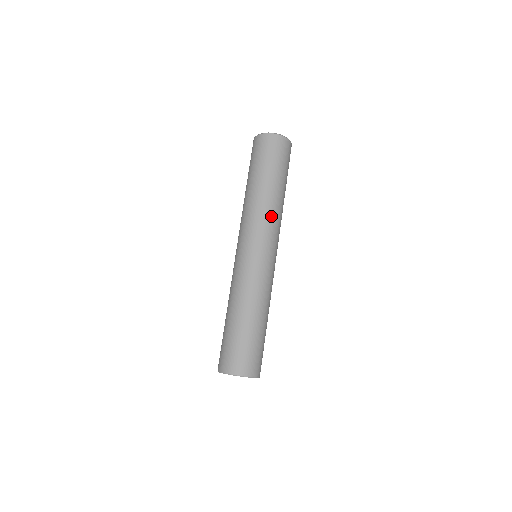
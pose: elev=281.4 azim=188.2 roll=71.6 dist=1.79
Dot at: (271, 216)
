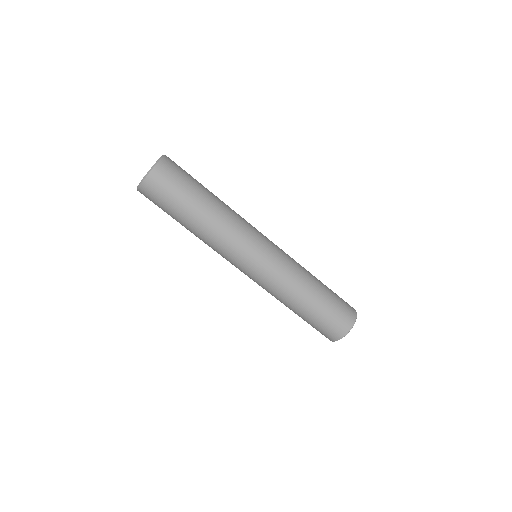
Dot at: (232, 227)
